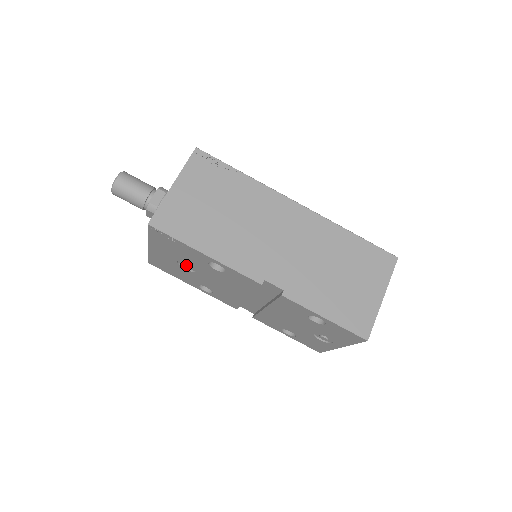
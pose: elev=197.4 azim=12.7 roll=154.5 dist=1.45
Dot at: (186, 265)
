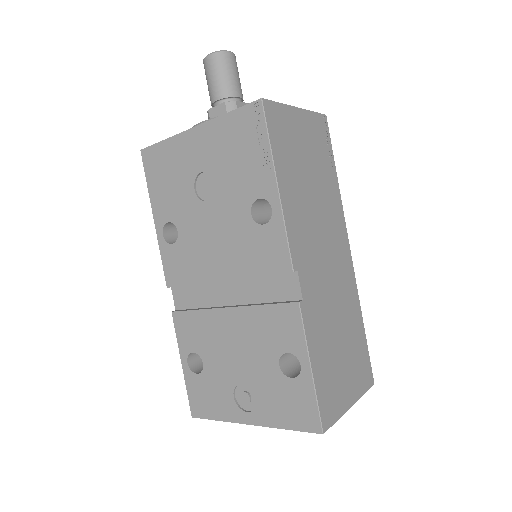
Dot at: (204, 185)
